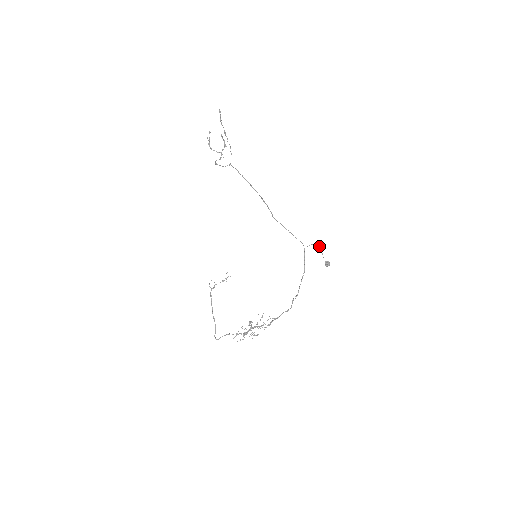
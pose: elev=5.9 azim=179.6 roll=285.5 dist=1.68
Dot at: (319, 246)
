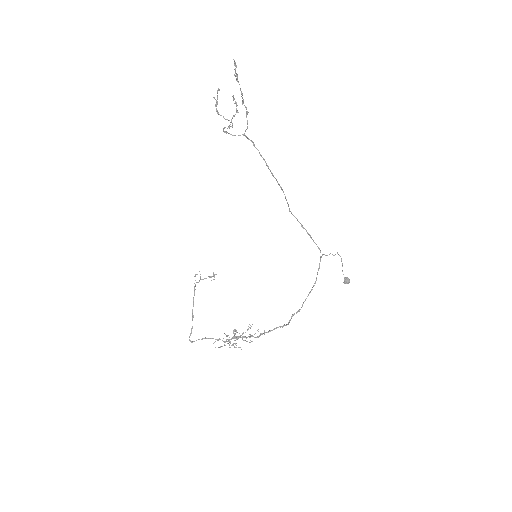
Dot at: occluded
